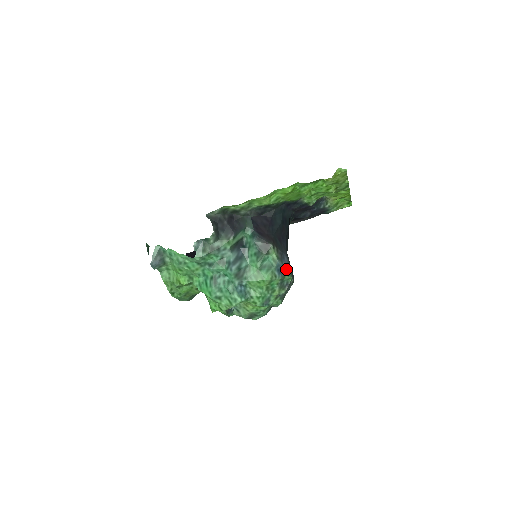
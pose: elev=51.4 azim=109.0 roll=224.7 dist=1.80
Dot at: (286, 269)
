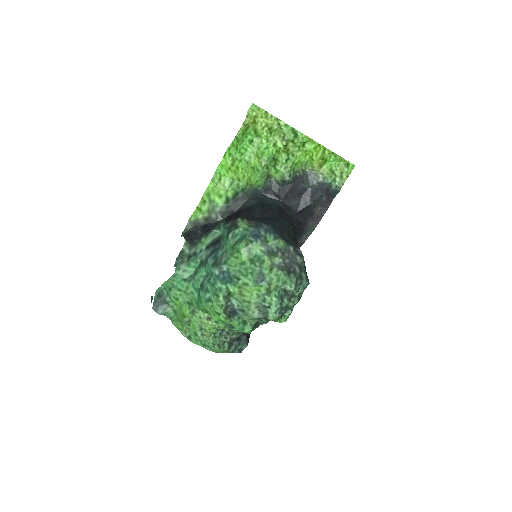
Dot at: (266, 233)
